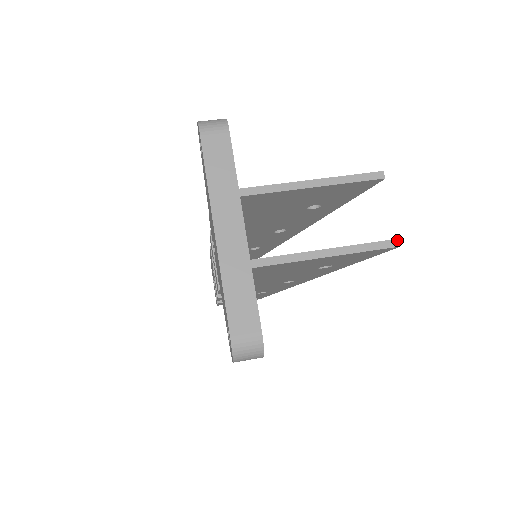
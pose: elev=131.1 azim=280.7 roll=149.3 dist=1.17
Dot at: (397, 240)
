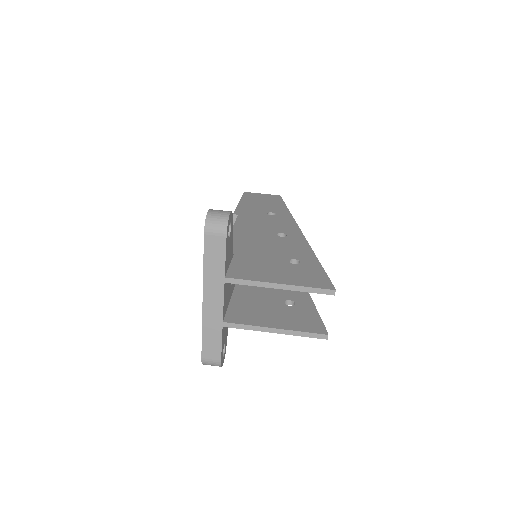
Dot at: (327, 335)
